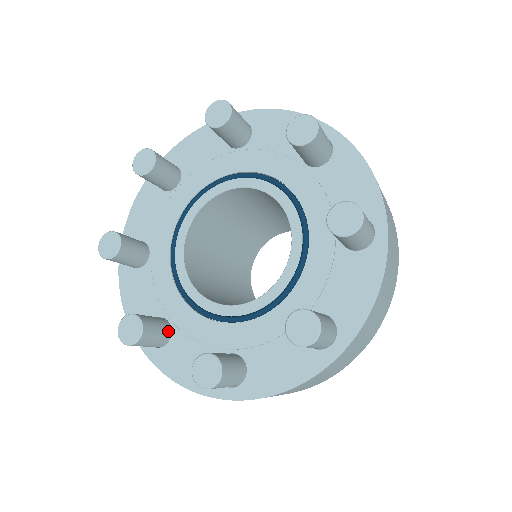
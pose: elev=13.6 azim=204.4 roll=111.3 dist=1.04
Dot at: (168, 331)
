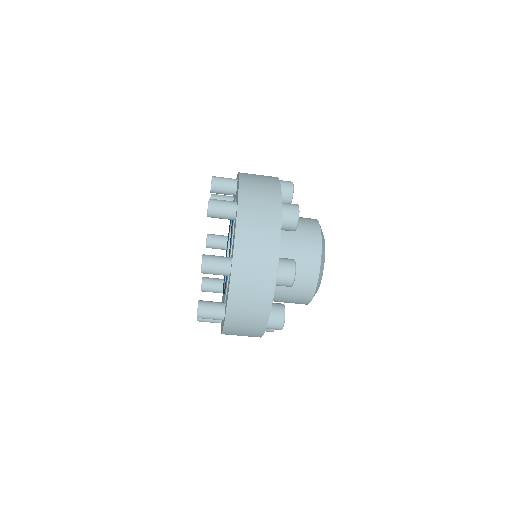
Dot at: (221, 287)
